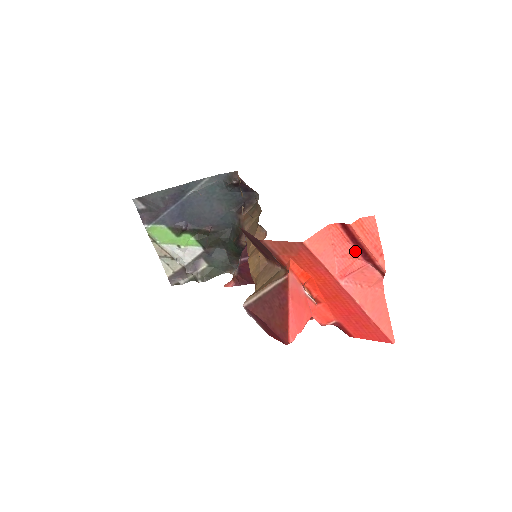
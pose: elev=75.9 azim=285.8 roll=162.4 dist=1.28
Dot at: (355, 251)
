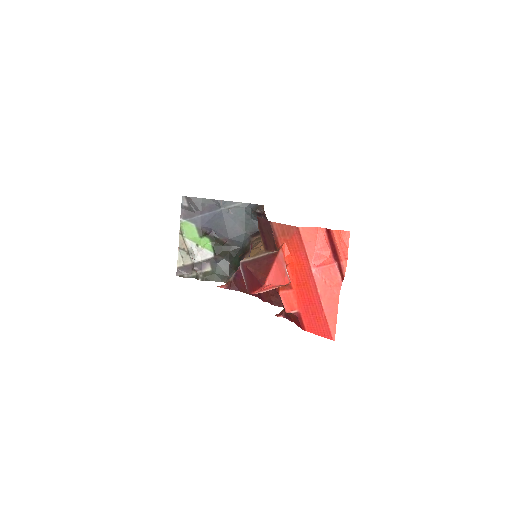
Dot at: (329, 251)
